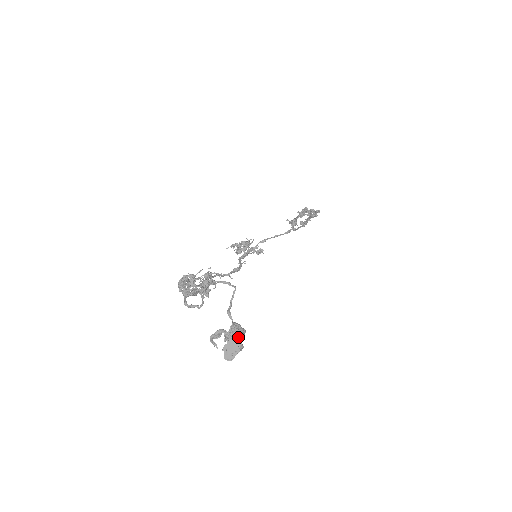
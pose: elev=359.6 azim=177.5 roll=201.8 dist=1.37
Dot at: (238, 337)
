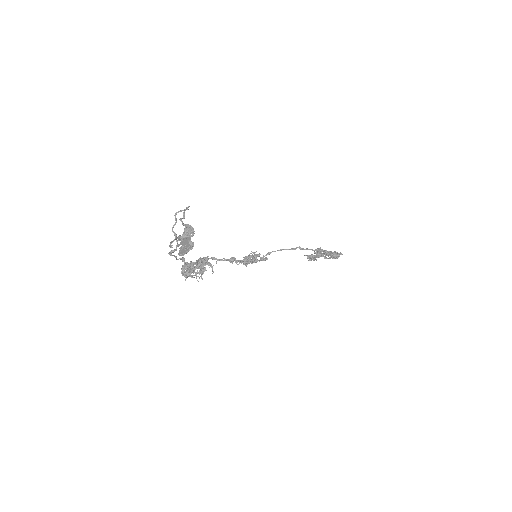
Dot at: (189, 237)
